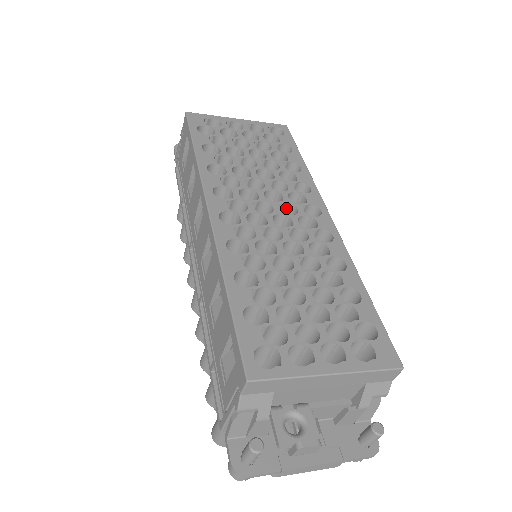
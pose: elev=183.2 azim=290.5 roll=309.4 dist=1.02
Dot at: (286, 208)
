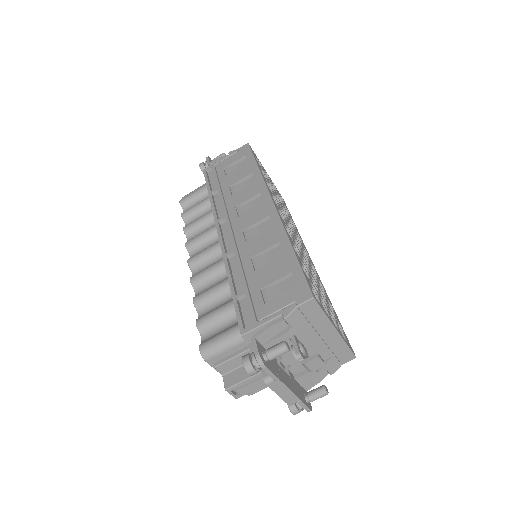
Dot at: occluded
